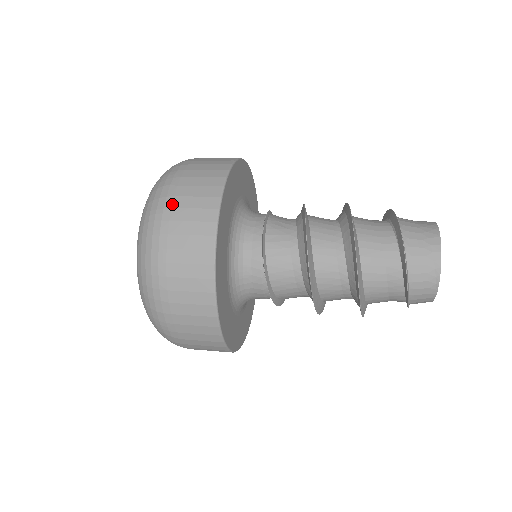
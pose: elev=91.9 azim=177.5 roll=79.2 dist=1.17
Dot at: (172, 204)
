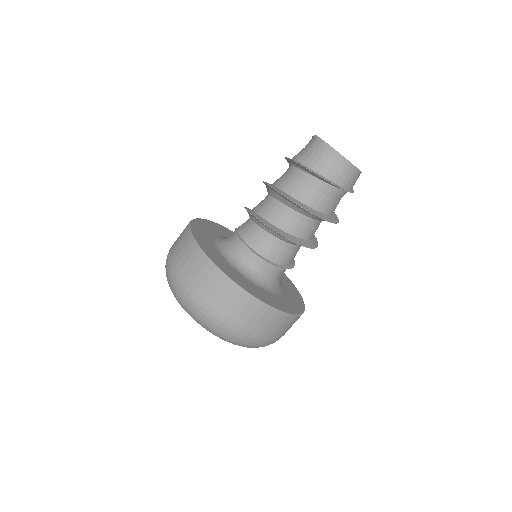
Dot at: (223, 317)
